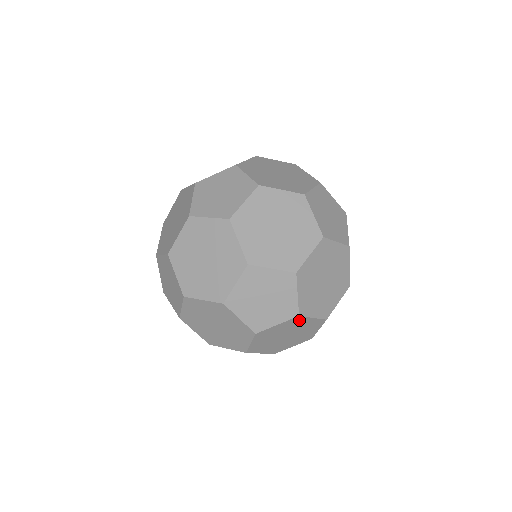
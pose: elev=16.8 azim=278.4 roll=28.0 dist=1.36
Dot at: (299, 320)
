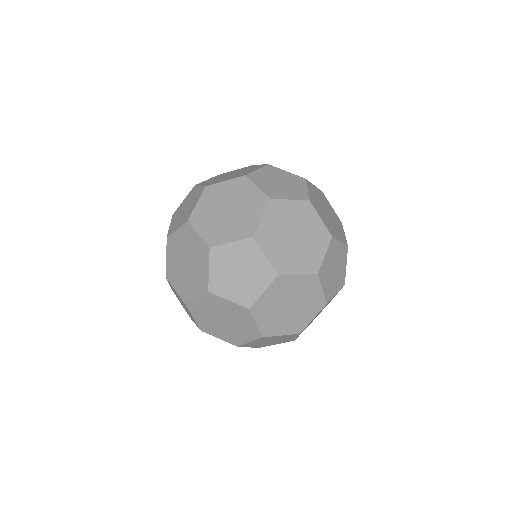
Dot at: (309, 211)
